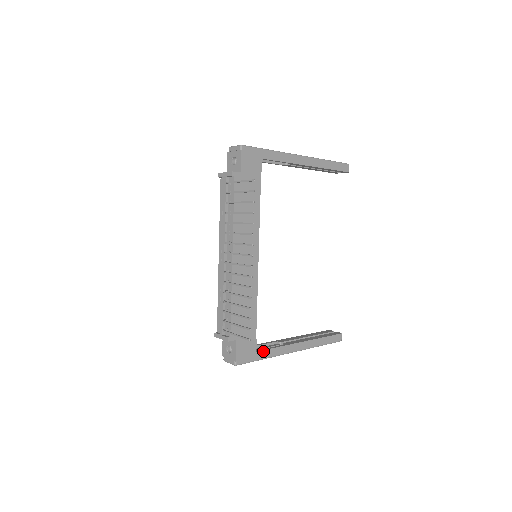
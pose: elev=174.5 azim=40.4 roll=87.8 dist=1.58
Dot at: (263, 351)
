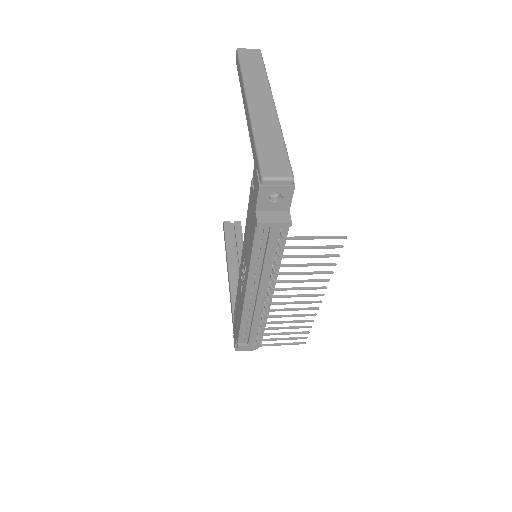
Dot at: occluded
